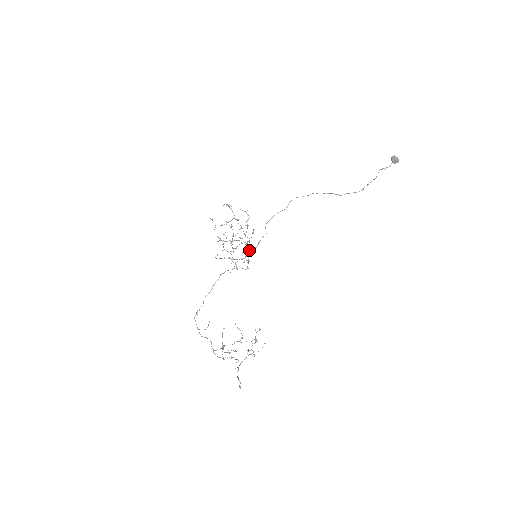
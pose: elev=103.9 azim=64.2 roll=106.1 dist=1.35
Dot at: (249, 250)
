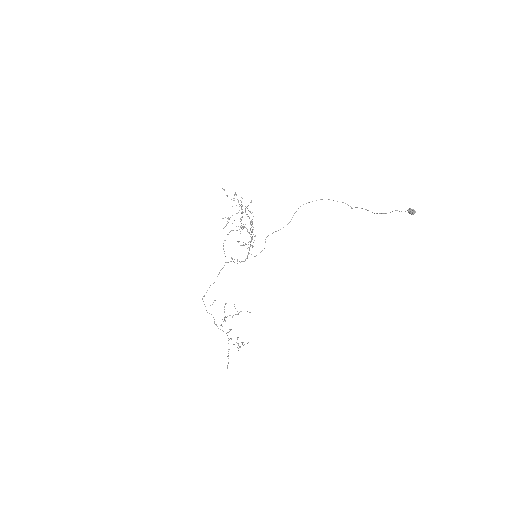
Dot at: (249, 253)
